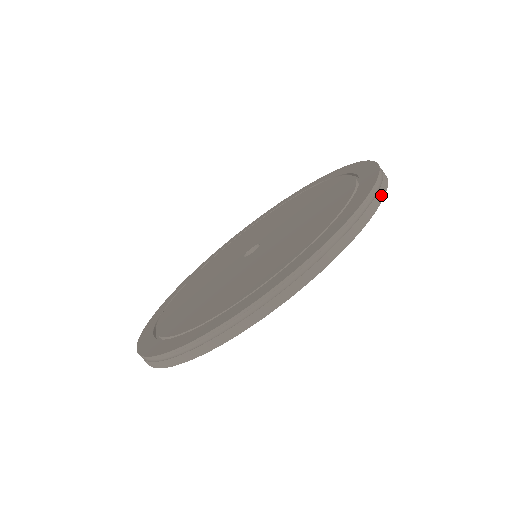
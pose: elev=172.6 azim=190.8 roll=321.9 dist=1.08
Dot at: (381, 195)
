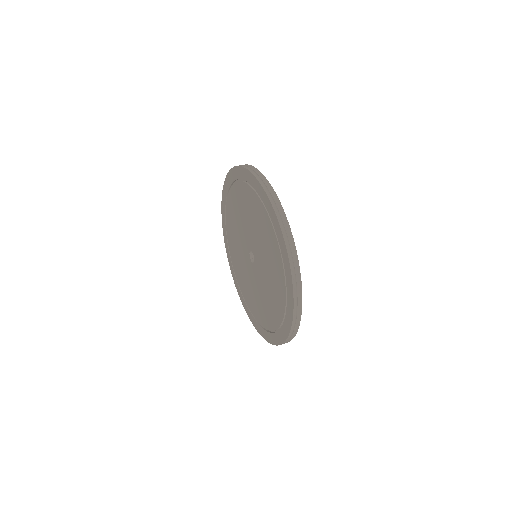
Dot at: (281, 209)
